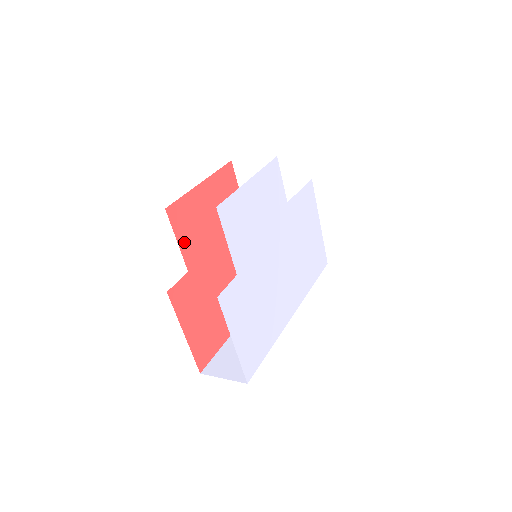
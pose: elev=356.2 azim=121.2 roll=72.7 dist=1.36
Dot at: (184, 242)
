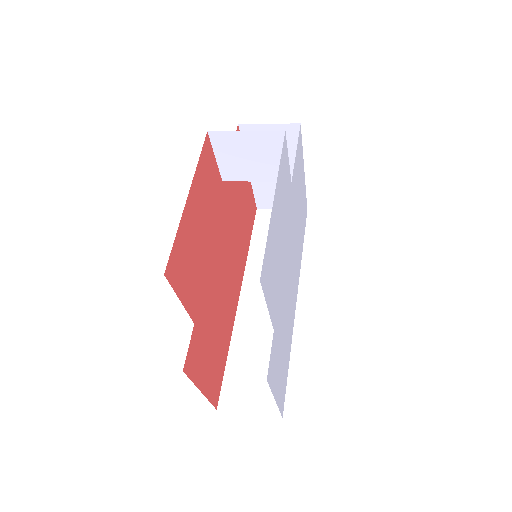
Dot at: (186, 294)
